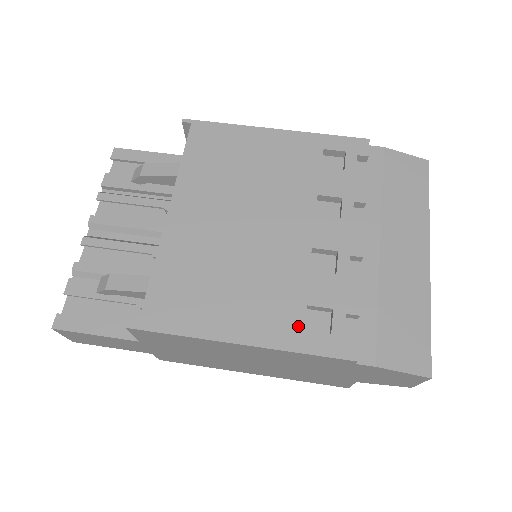
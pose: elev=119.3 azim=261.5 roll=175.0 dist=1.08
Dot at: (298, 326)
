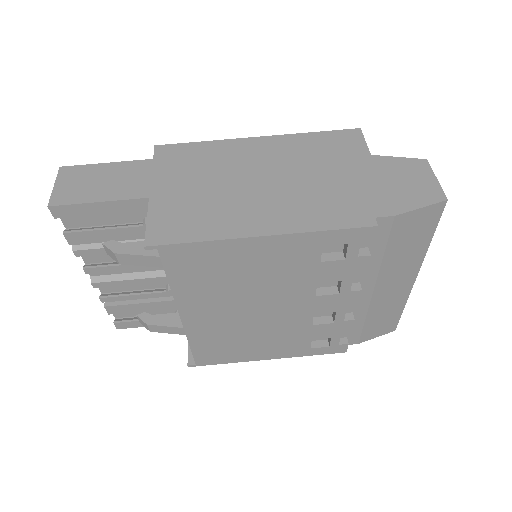
Dot at: (306, 348)
